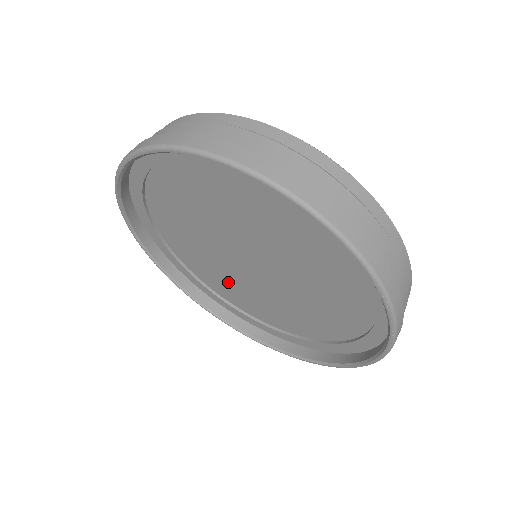
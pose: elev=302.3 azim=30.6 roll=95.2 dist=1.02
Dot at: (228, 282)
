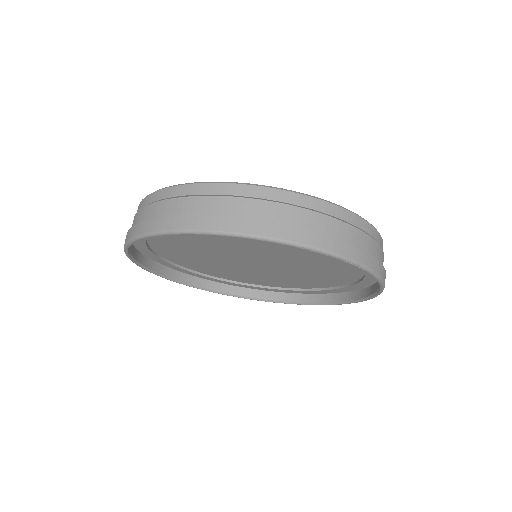
Dot at: (264, 278)
